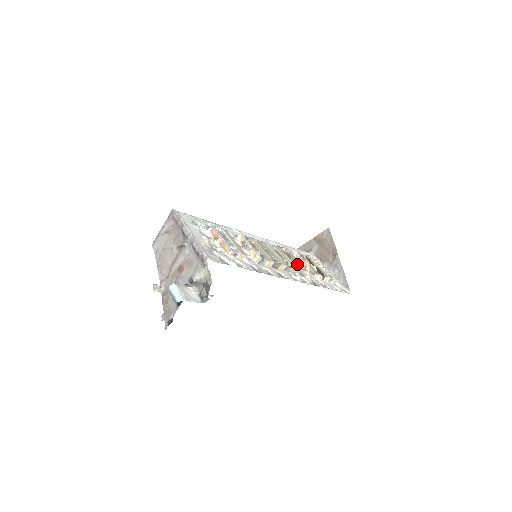
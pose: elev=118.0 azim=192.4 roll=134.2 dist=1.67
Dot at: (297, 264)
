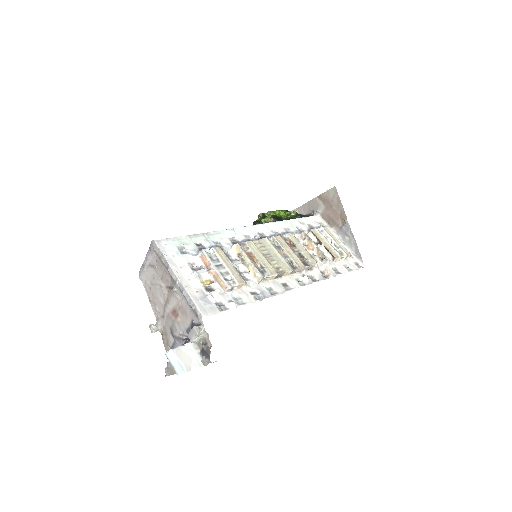
Dot at: (303, 256)
